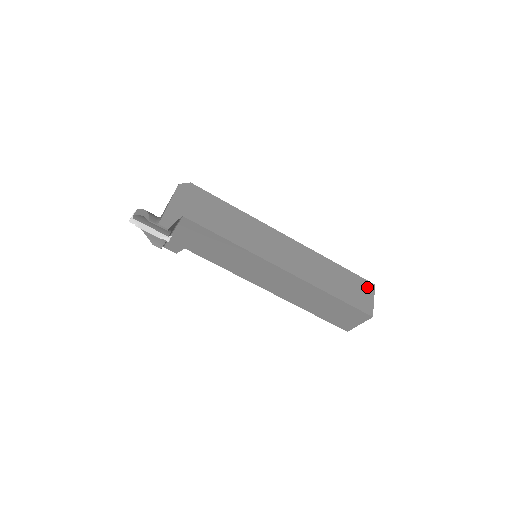
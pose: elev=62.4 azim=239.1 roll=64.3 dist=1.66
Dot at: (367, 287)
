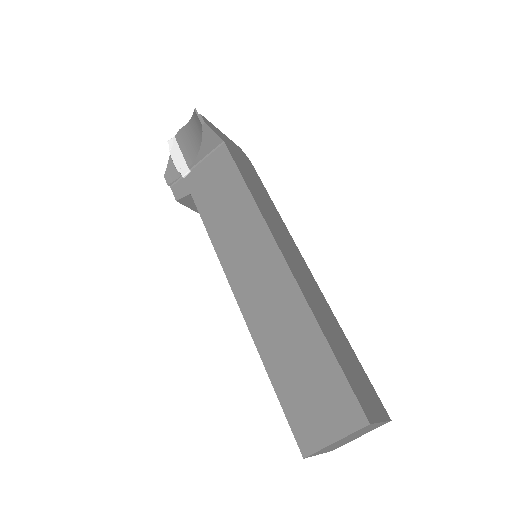
Dot at: (378, 404)
